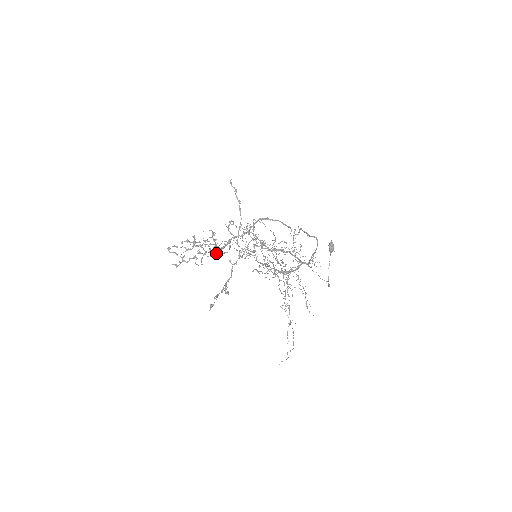
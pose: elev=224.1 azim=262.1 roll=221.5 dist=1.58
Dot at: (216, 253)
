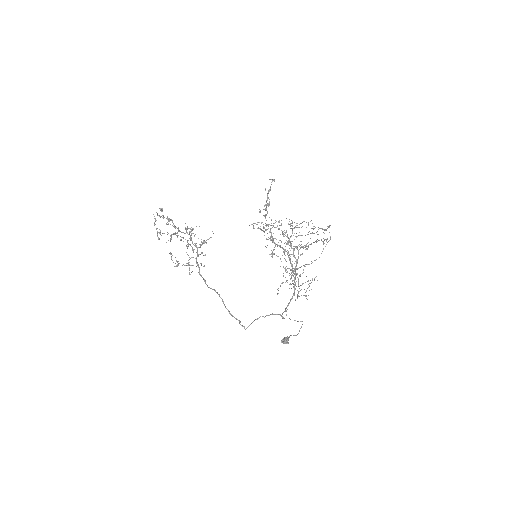
Dot at: (187, 254)
